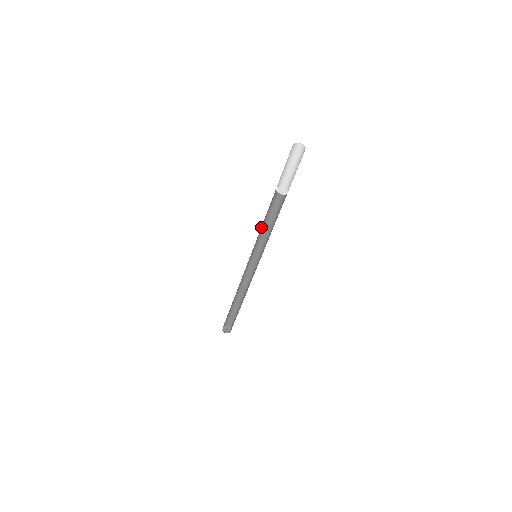
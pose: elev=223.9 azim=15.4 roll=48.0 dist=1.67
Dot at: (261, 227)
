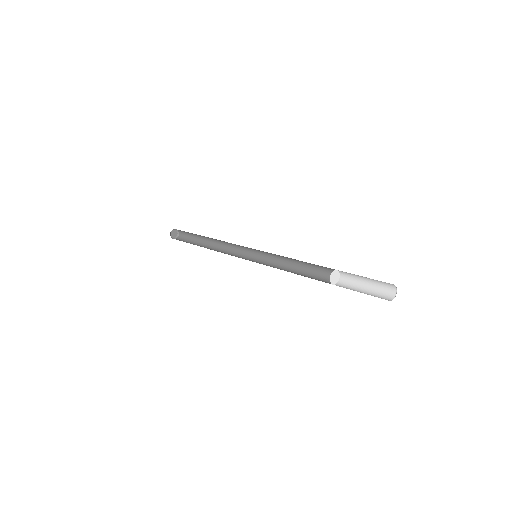
Dot at: occluded
